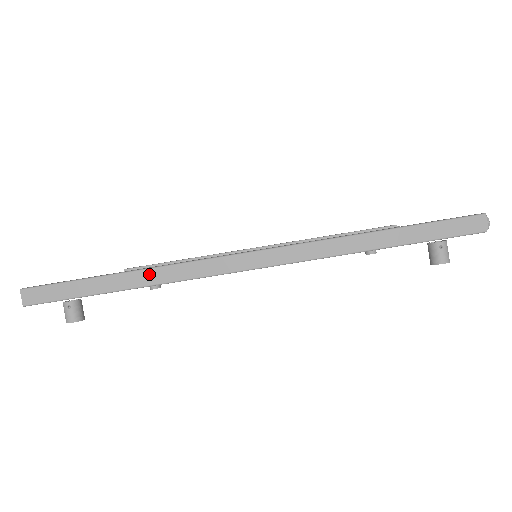
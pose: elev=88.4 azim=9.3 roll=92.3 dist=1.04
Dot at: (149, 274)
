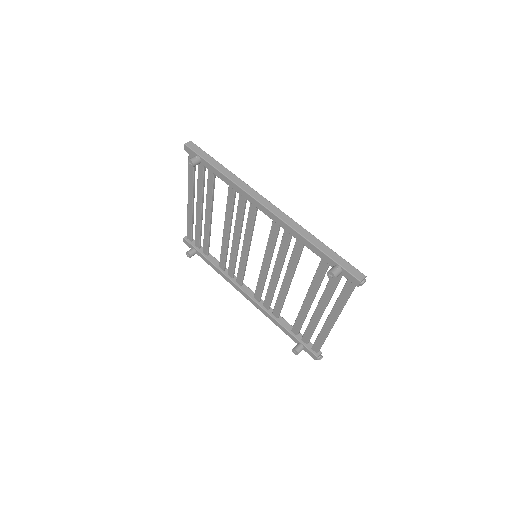
Dot at: (233, 175)
